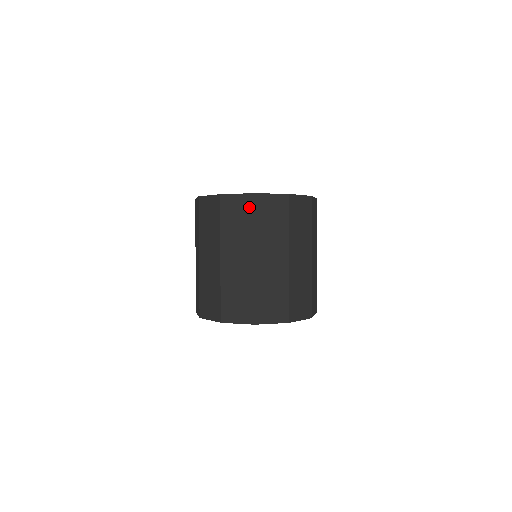
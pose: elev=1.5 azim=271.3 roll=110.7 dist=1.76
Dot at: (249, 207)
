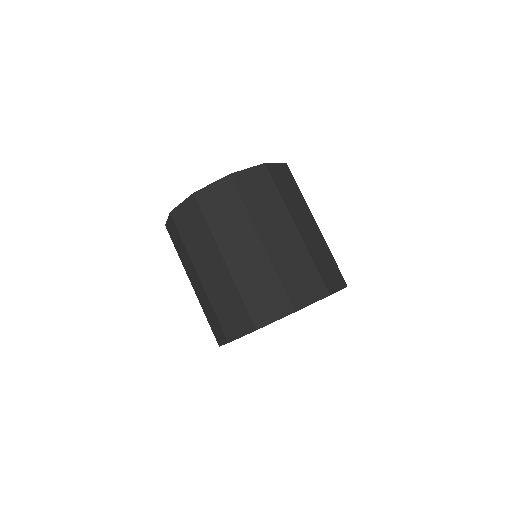
Dot at: (266, 178)
